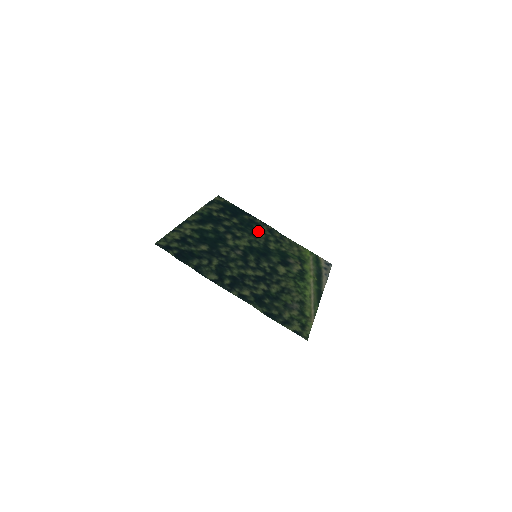
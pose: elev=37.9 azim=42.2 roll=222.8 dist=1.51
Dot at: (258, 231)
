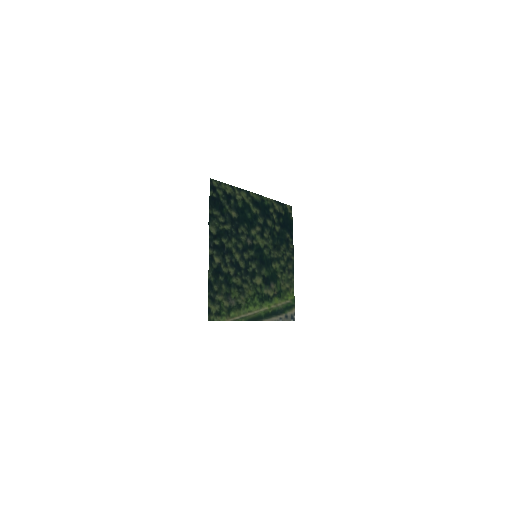
Dot at: (281, 249)
